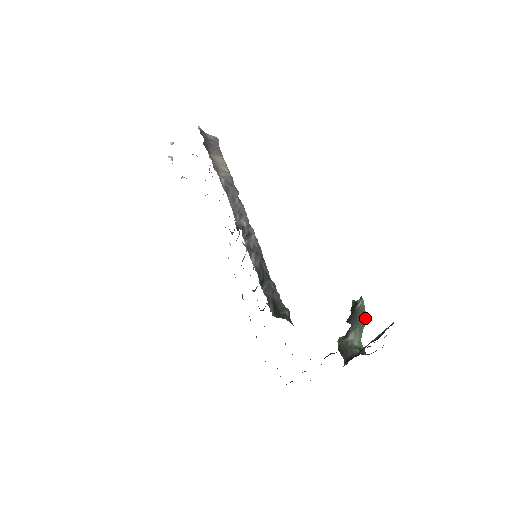
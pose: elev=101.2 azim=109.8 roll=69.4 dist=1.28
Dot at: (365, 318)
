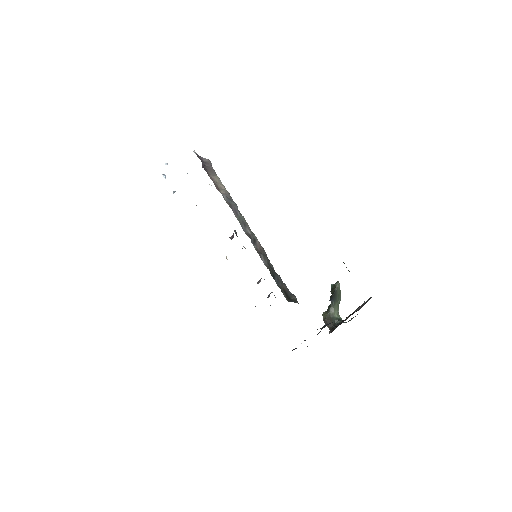
Dot at: (340, 296)
